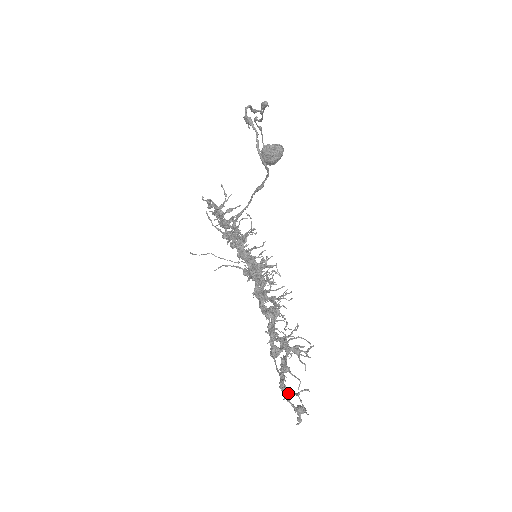
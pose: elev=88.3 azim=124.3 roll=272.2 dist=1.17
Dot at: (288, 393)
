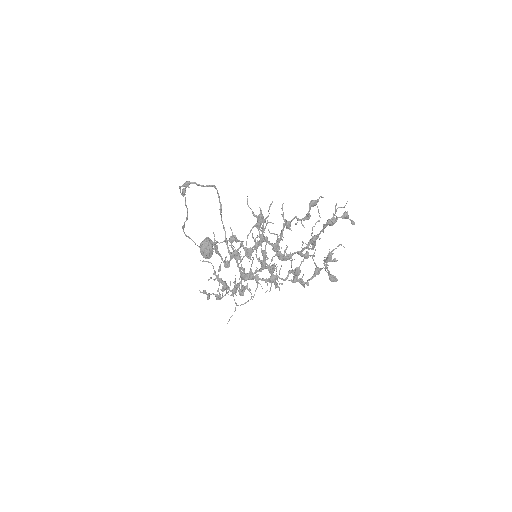
Dot at: (333, 218)
